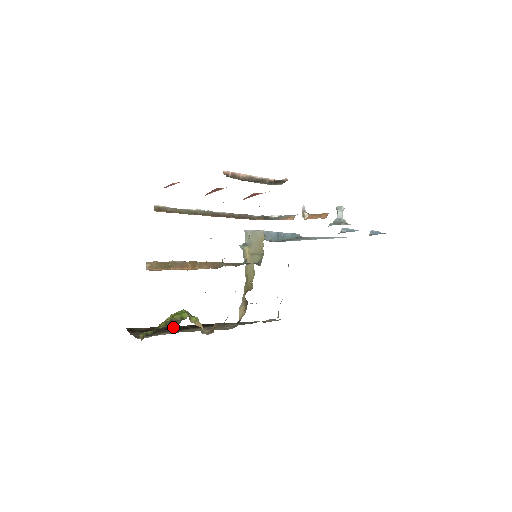
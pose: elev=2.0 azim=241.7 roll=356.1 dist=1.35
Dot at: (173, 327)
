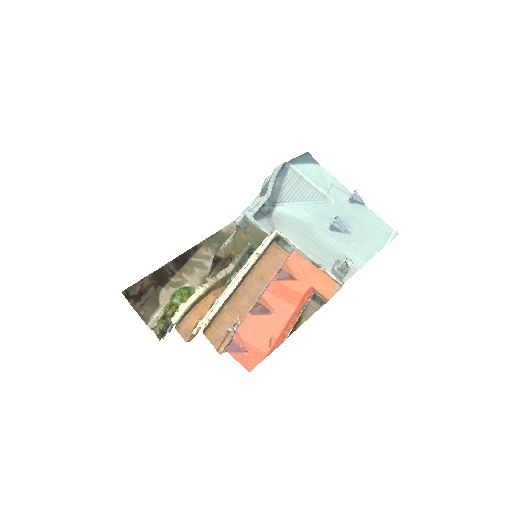
Dot at: (159, 272)
